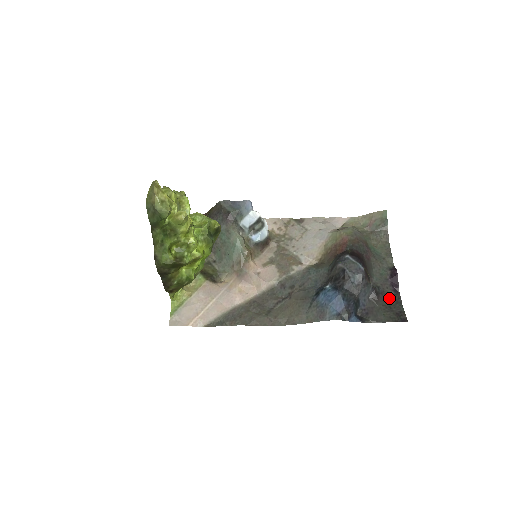
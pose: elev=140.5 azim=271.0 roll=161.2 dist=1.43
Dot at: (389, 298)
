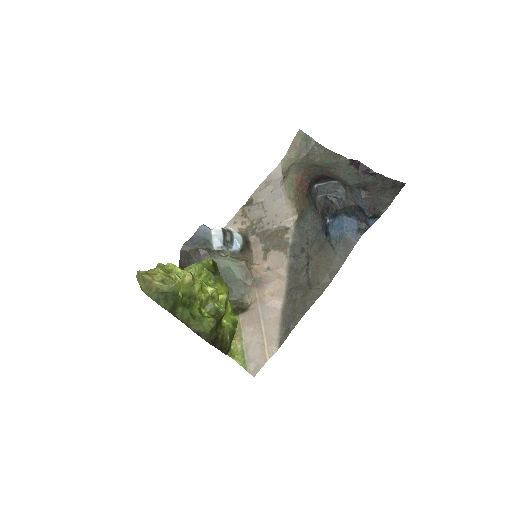
Dot at: (374, 183)
